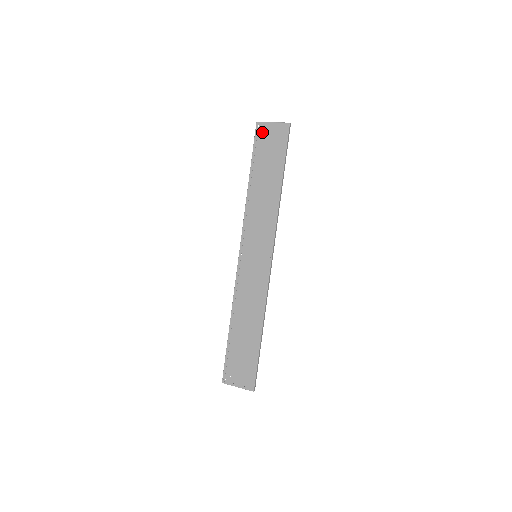
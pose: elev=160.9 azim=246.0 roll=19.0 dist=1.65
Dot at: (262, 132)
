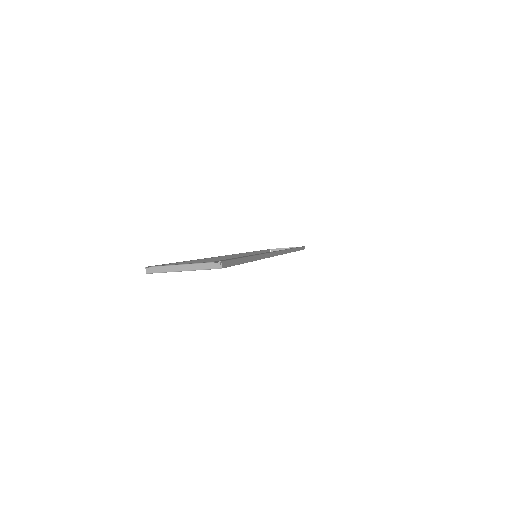
Dot at: occluded
